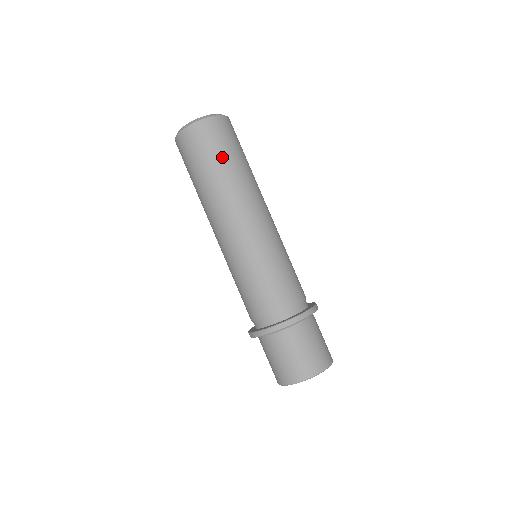
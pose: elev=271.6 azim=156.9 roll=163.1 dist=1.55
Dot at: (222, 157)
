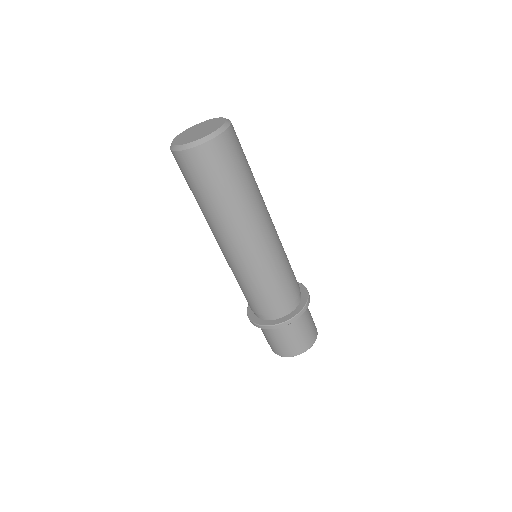
Dot at: (204, 191)
